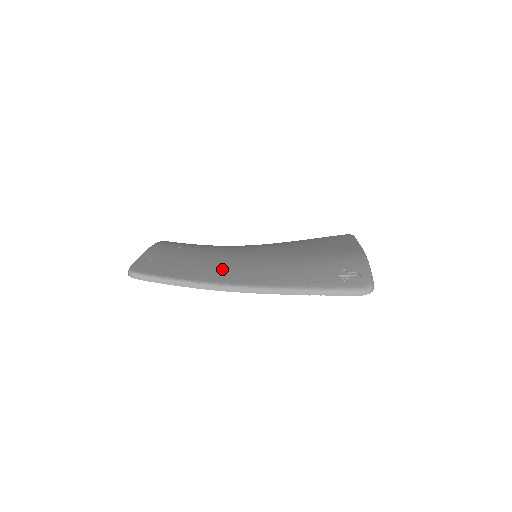
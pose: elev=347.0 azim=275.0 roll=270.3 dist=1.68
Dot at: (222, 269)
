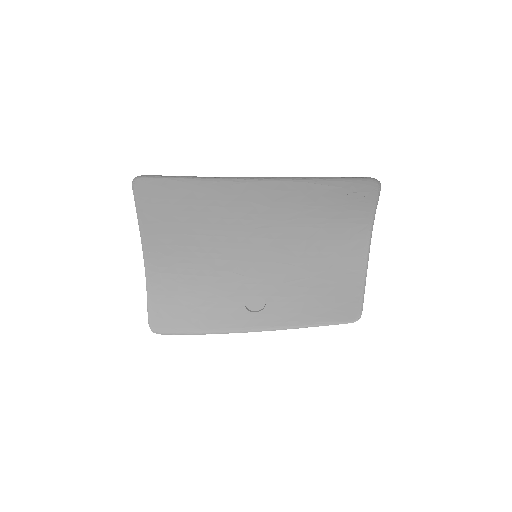
Dot at: (225, 206)
